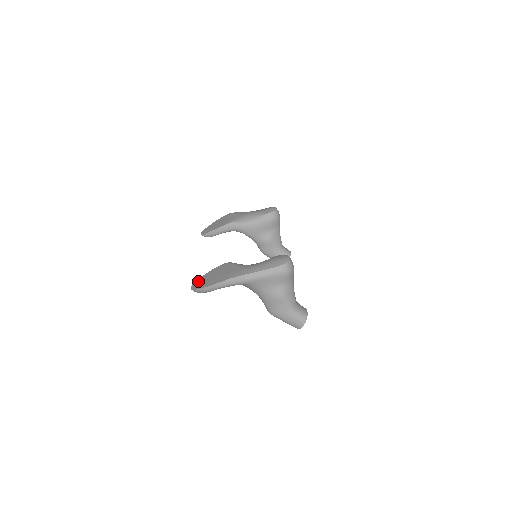
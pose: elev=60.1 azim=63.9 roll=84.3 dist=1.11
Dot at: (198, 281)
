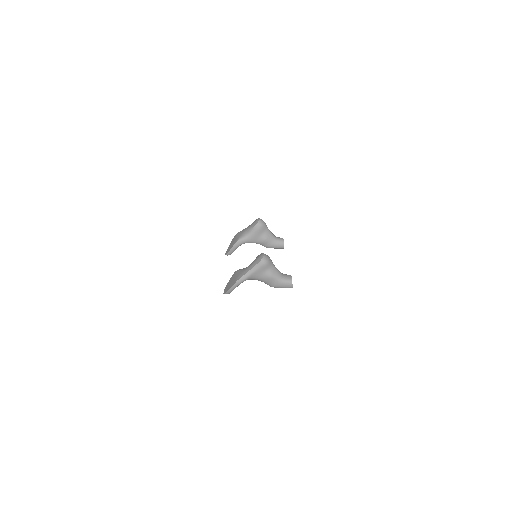
Dot at: (226, 288)
